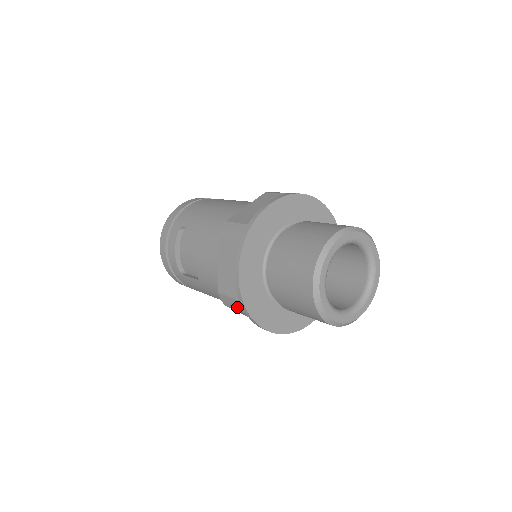
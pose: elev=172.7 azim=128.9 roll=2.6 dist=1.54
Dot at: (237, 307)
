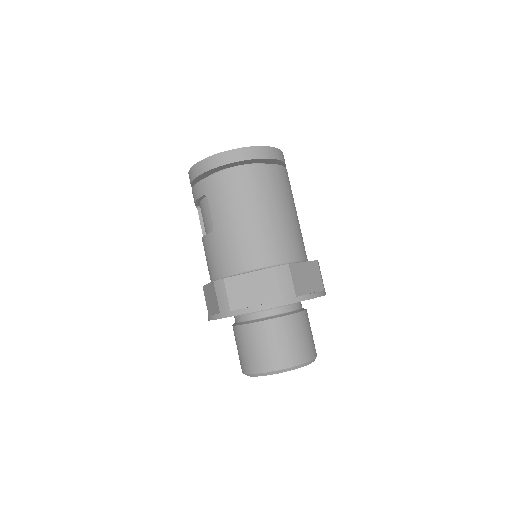
Dot at: occluded
